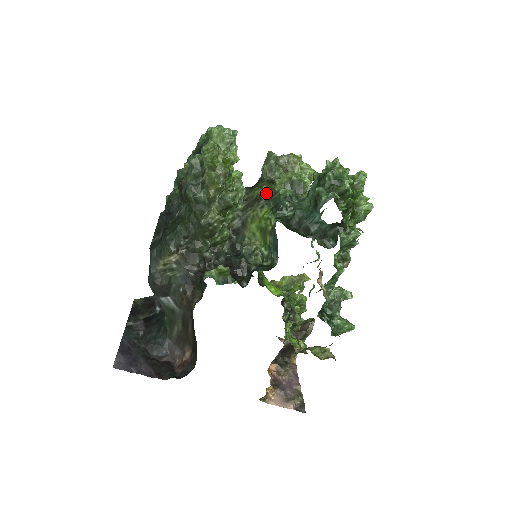
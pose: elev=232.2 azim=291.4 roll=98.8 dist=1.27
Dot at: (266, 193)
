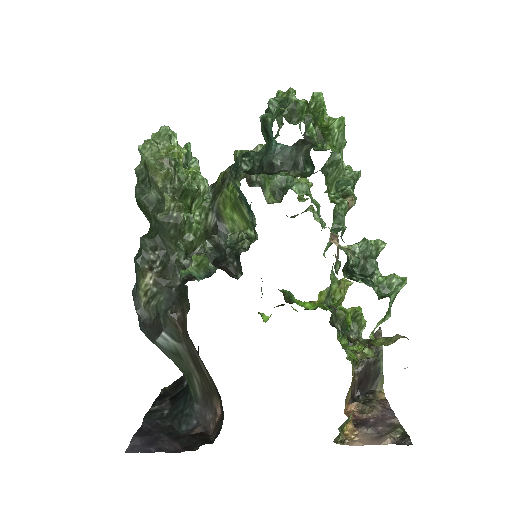
Dot at: (228, 171)
